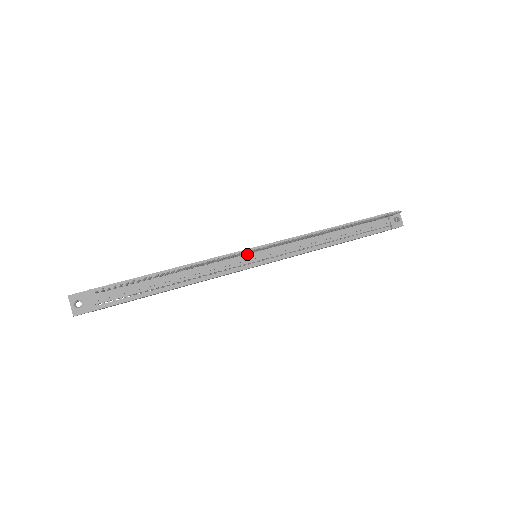
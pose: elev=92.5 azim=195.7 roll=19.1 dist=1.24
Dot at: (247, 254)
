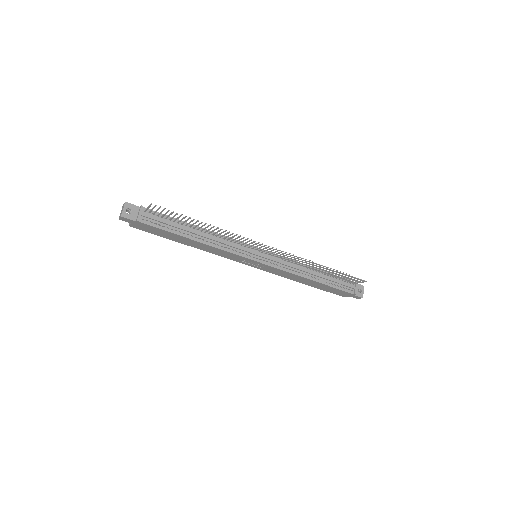
Dot at: (252, 249)
